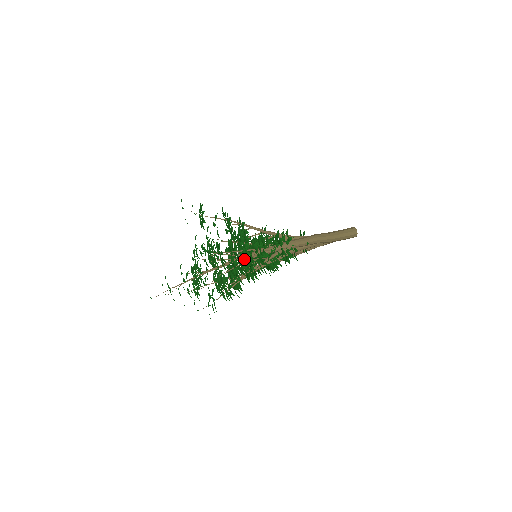
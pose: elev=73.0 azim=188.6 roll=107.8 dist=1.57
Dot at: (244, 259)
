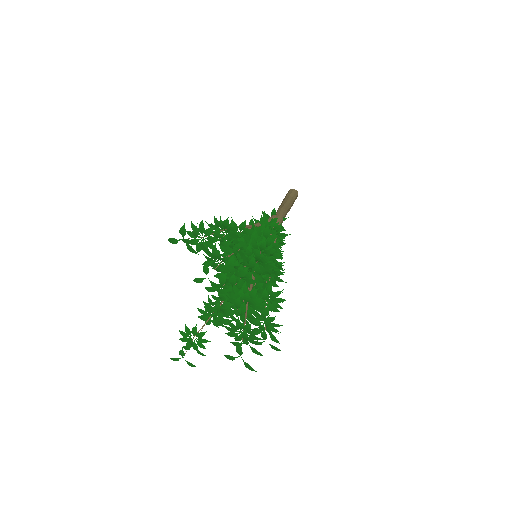
Dot at: (270, 259)
